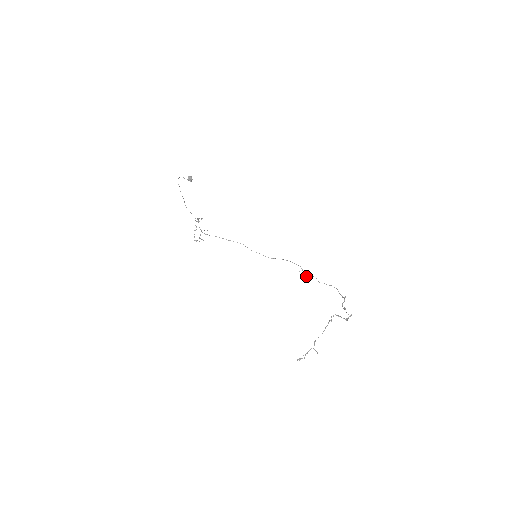
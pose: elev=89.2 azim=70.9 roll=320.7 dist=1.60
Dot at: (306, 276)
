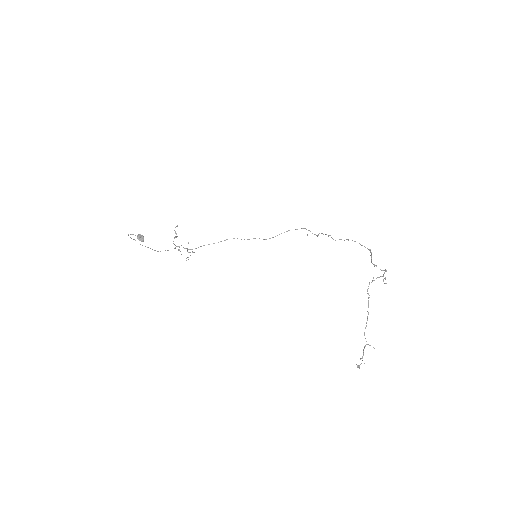
Dot at: (317, 236)
